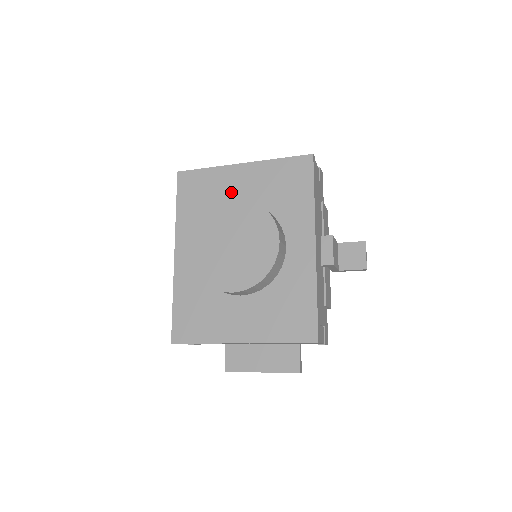
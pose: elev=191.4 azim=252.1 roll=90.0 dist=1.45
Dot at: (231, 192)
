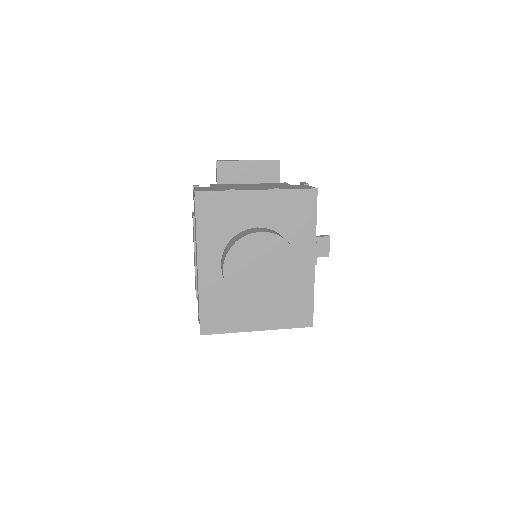
Dot at: (248, 215)
